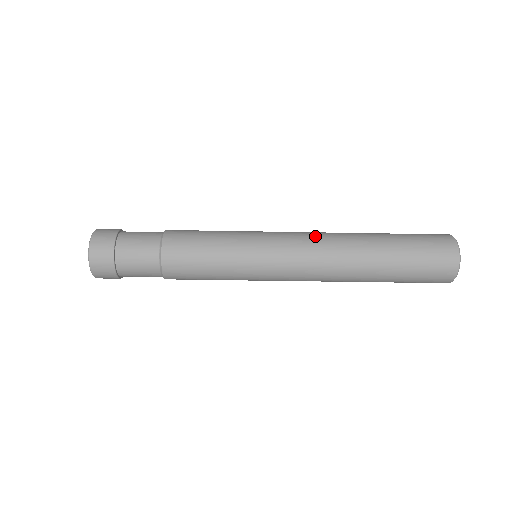
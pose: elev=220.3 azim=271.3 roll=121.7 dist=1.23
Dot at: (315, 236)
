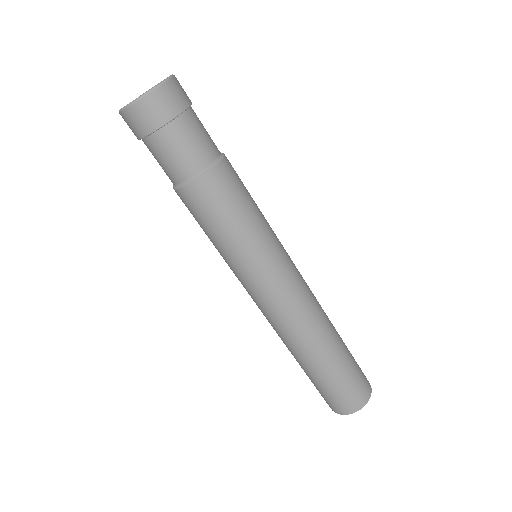
Dot at: occluded
